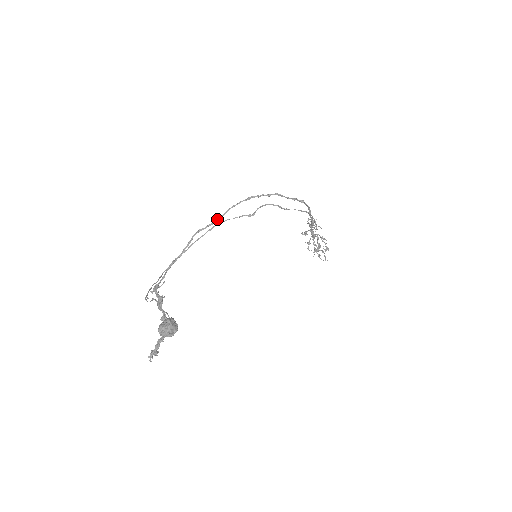
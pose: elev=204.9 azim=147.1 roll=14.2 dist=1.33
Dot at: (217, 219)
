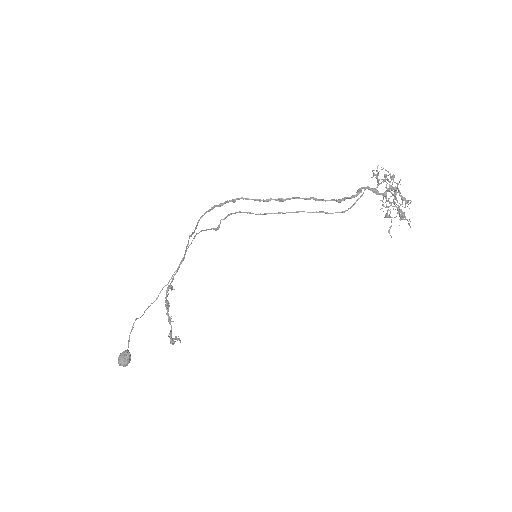
Dot at: occluded
